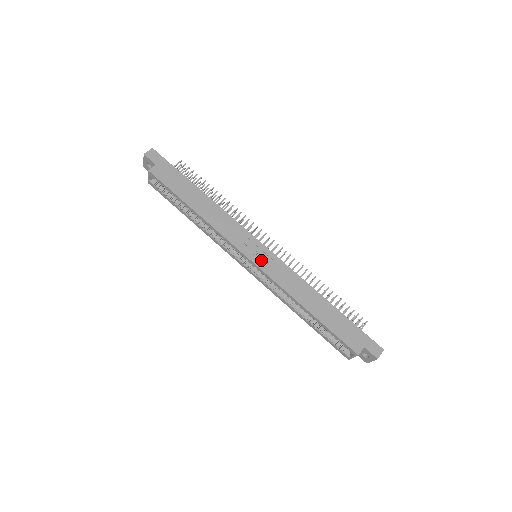
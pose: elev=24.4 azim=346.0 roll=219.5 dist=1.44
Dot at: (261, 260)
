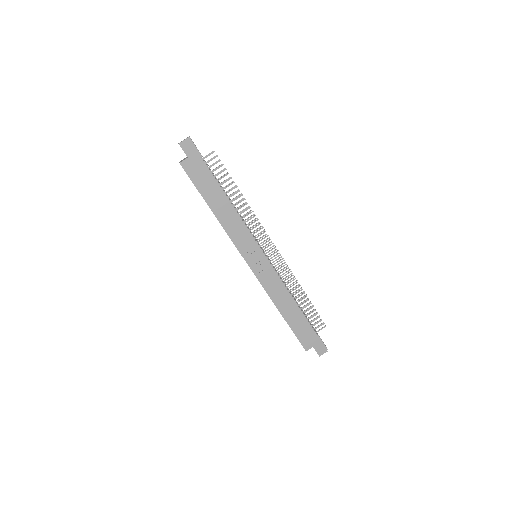
Dot at: (257, 266)
